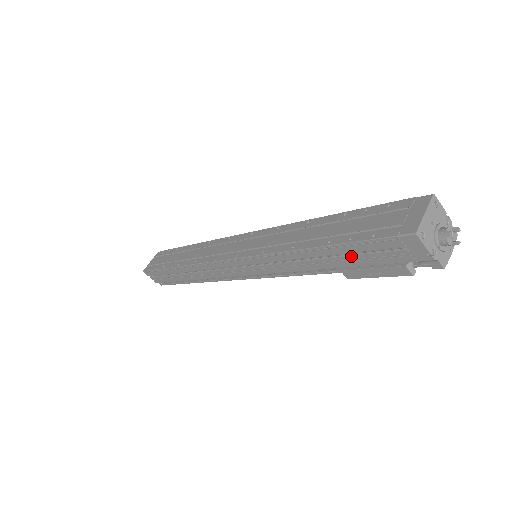
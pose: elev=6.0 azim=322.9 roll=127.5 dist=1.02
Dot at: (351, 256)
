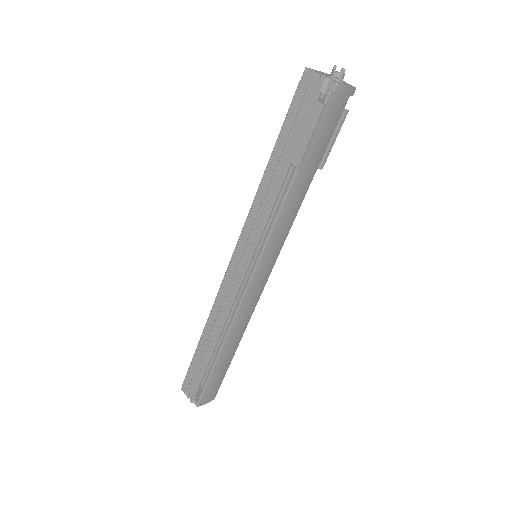
Dot at: (289, 138)
